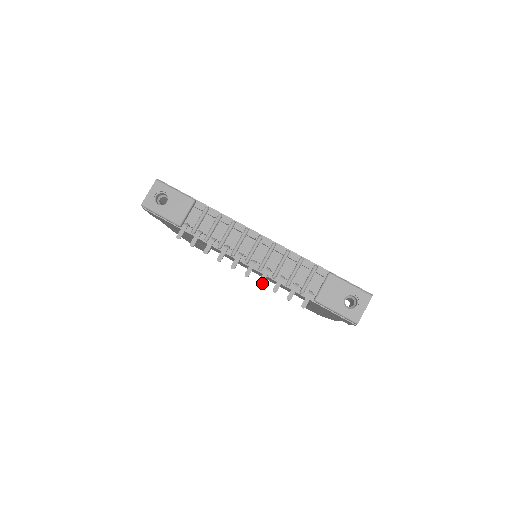
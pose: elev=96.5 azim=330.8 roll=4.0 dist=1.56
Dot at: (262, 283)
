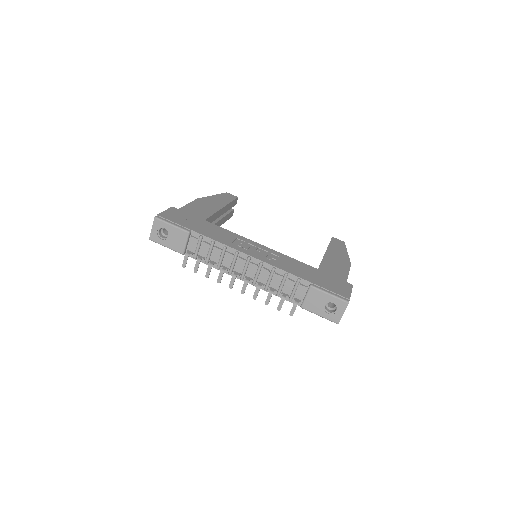
Dot at: (255, 298)
